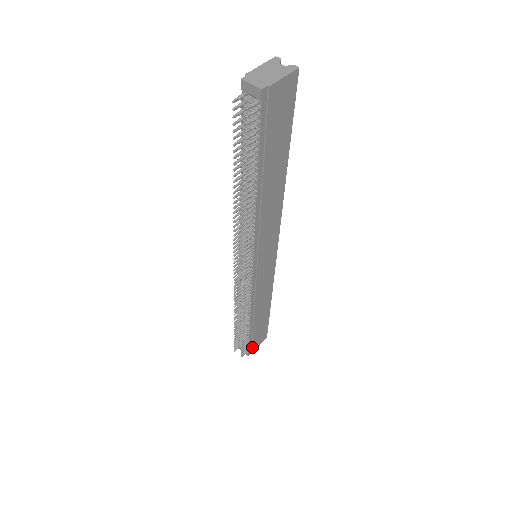
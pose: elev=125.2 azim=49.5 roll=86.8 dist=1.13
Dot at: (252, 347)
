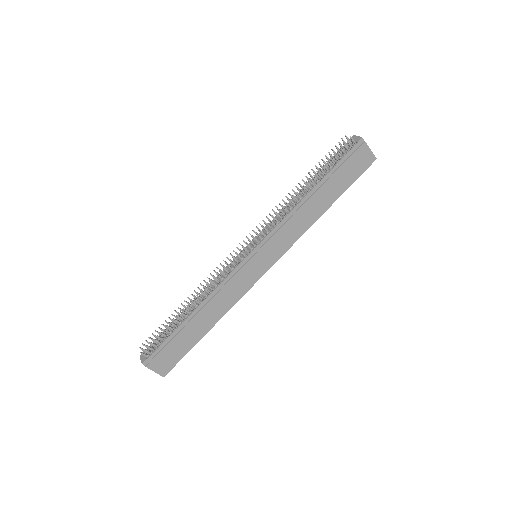
Dot at: (156, 356)
